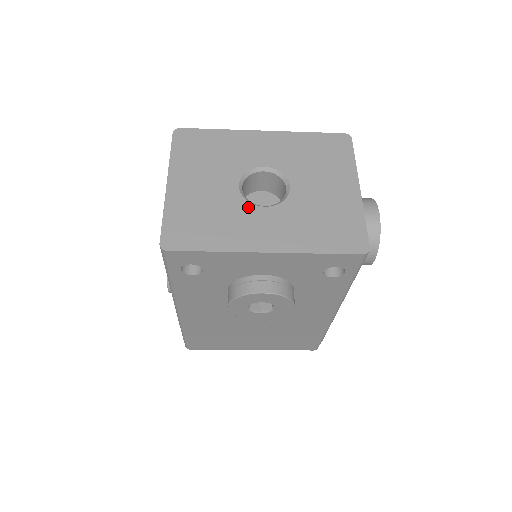
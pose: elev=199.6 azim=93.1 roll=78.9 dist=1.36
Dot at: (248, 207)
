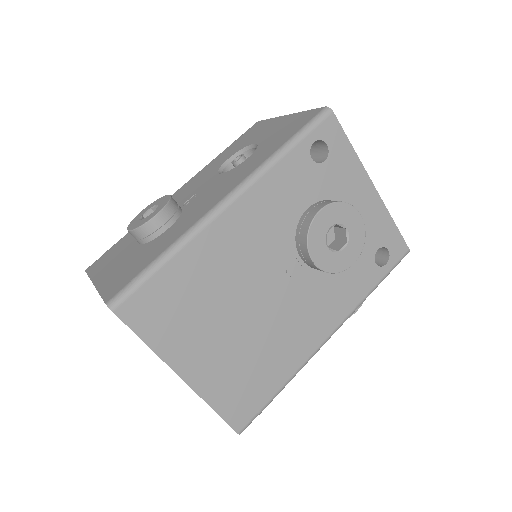
Dot at: occluded
